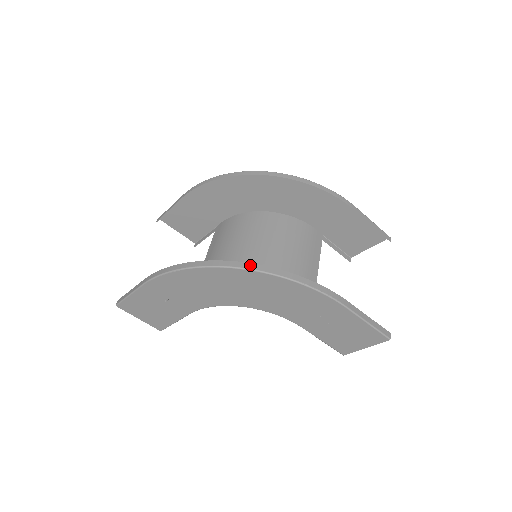
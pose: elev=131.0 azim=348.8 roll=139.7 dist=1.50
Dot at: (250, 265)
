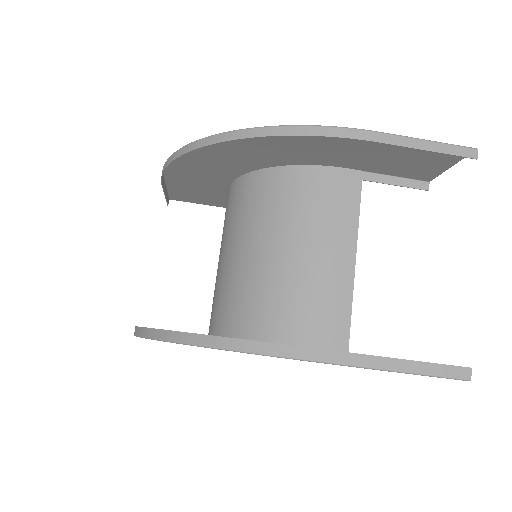
Dot at: (195, 337)
